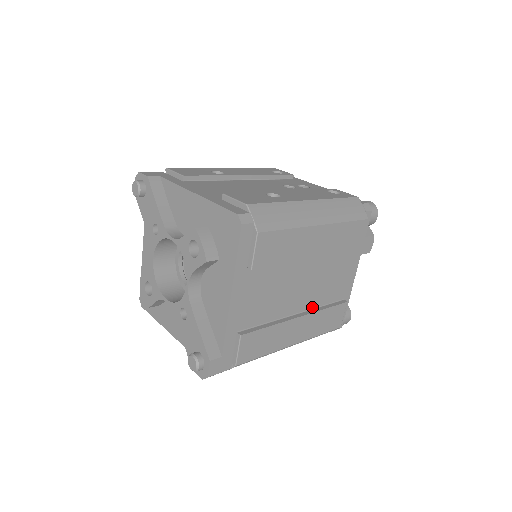
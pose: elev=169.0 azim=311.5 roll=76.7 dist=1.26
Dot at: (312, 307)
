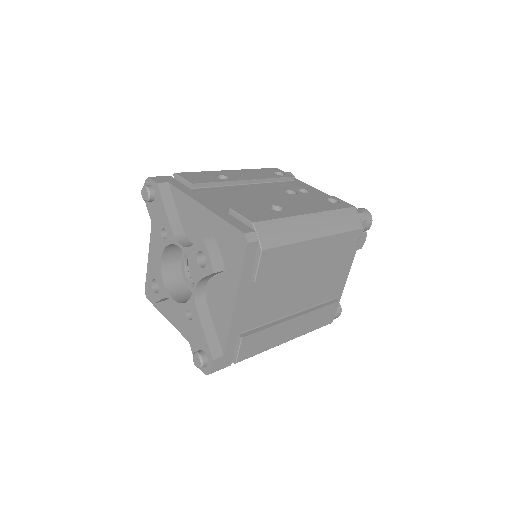
Dot at: (306, 307)
